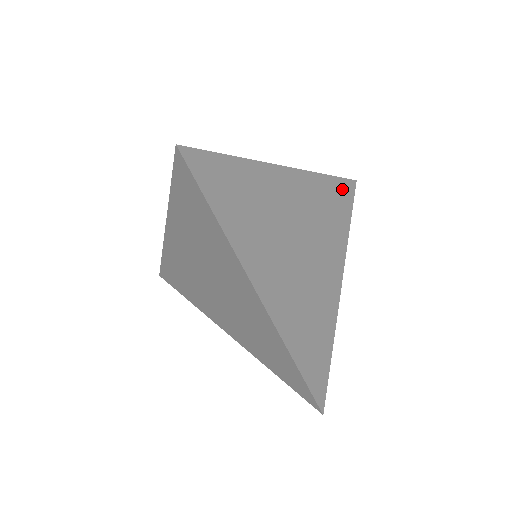
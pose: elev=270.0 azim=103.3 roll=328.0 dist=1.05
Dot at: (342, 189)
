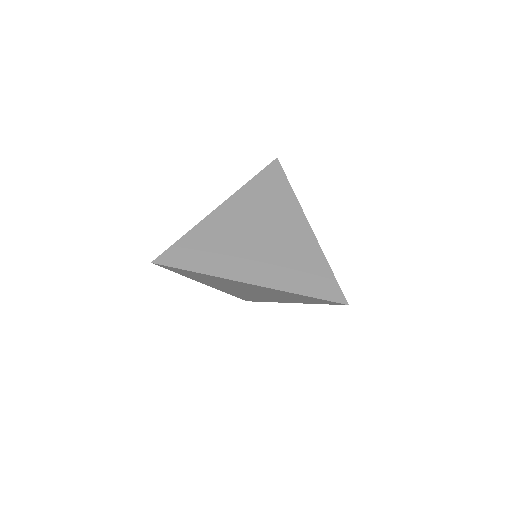
Dot at: (269, 175)
